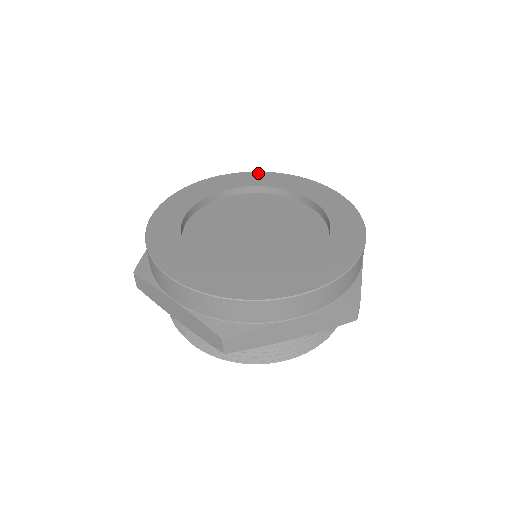
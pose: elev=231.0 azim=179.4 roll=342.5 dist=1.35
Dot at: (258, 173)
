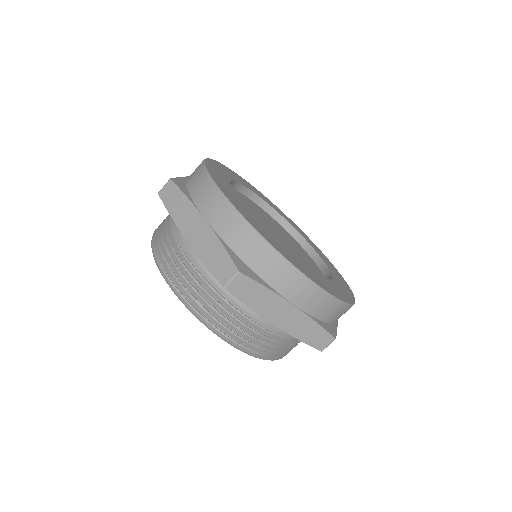
Dot at: (280, 210)
